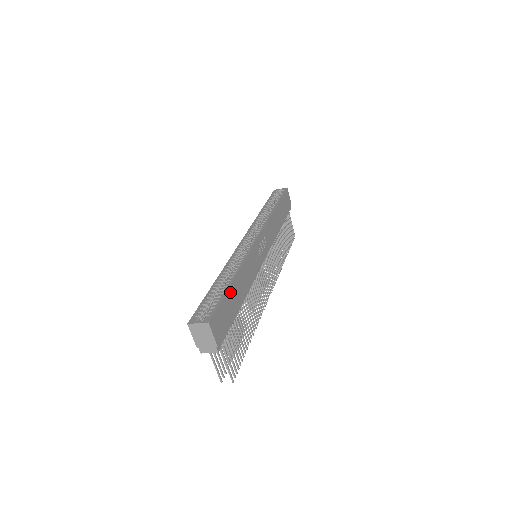
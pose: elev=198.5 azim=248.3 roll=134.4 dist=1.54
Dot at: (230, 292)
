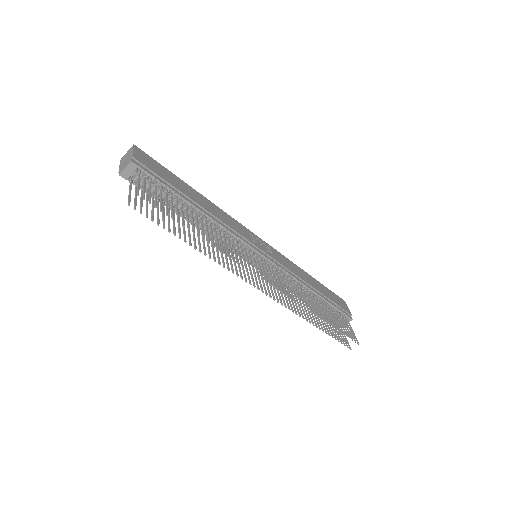
Dot at: (181, 182)
